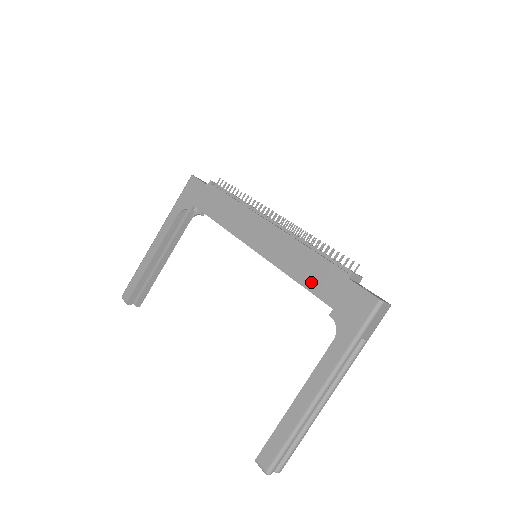
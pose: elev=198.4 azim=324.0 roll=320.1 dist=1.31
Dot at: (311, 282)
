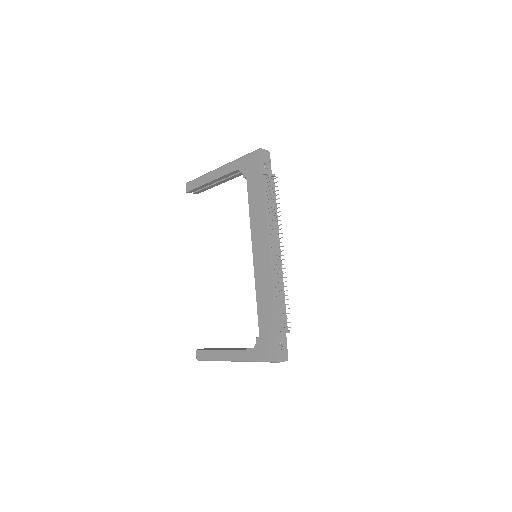
Dot at: (261, 313)
